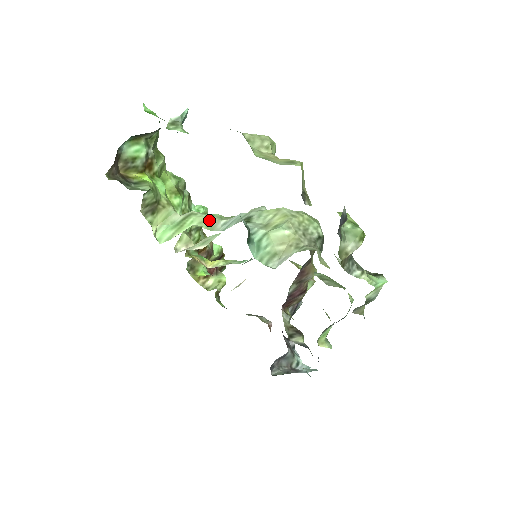
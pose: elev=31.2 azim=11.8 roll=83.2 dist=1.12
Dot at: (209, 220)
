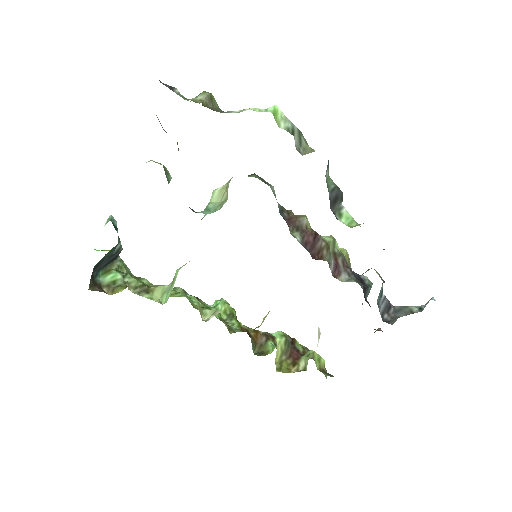
Dot at: occluded
